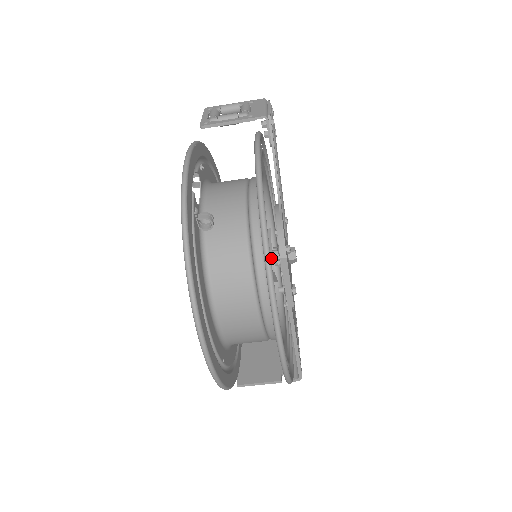
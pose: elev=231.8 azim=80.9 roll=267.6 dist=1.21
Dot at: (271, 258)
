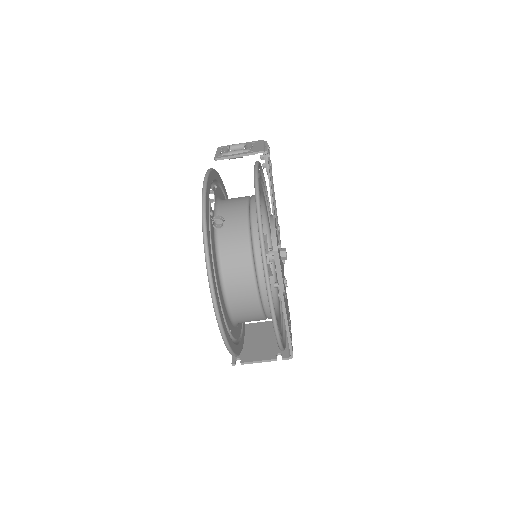
Dot at: (267, 254)
